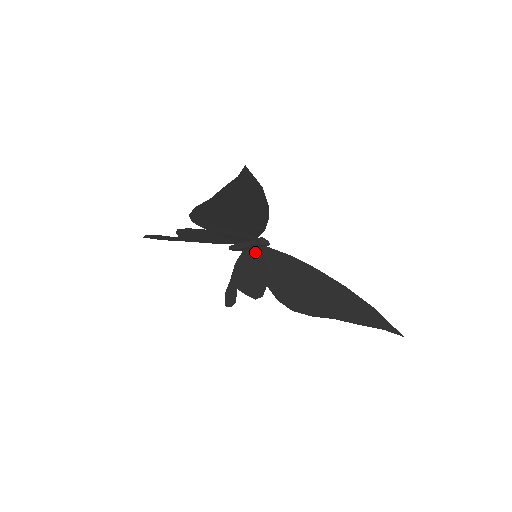
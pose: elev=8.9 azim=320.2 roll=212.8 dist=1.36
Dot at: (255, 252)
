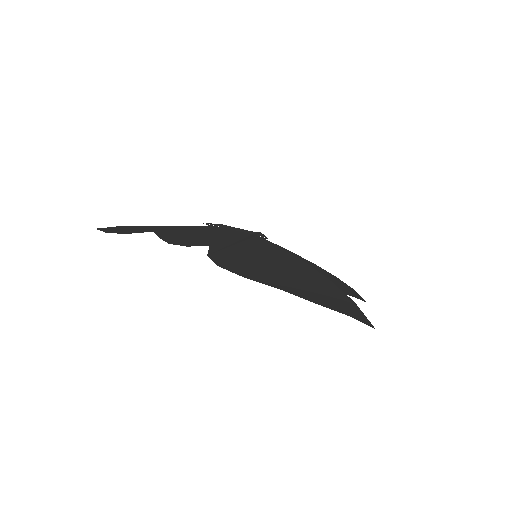
Dot at: occluded
